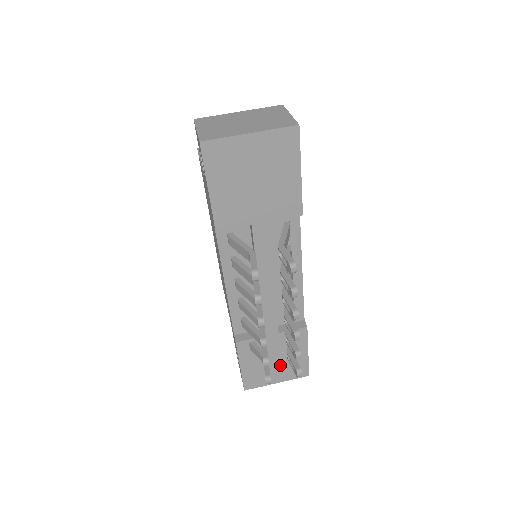
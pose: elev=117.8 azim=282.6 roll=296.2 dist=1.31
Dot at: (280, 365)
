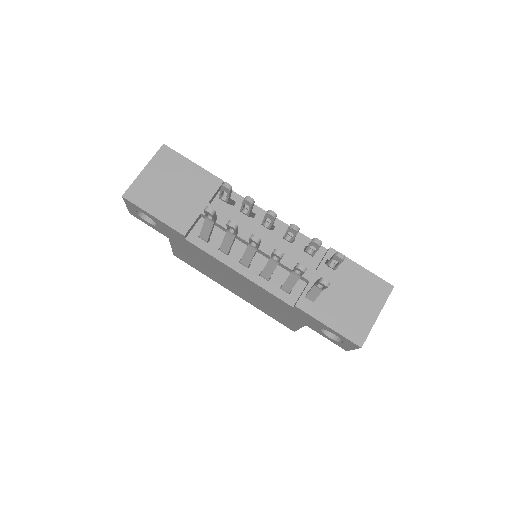
Dot at: (356, 297)
